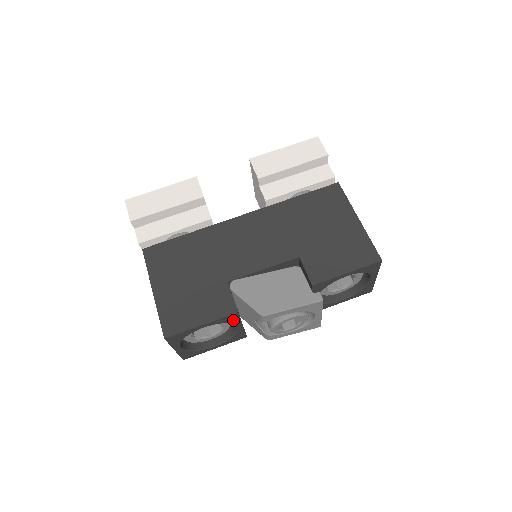
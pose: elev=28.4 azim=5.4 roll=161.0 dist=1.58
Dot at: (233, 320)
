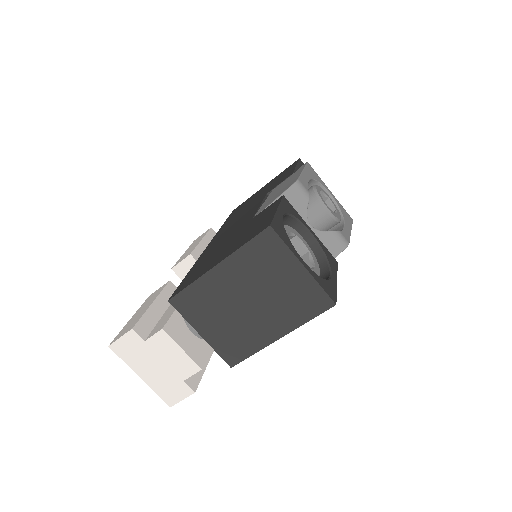
Dot at: (294, 212)
